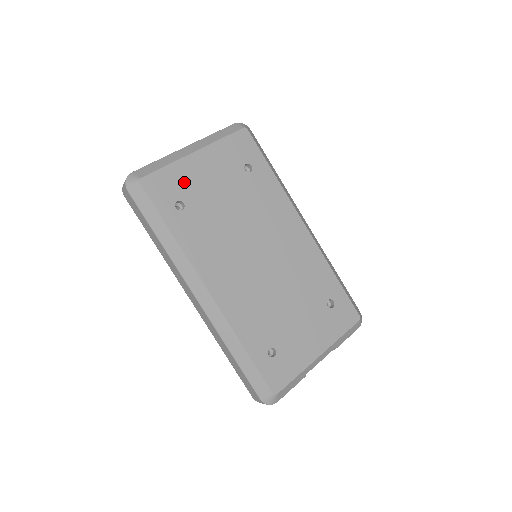
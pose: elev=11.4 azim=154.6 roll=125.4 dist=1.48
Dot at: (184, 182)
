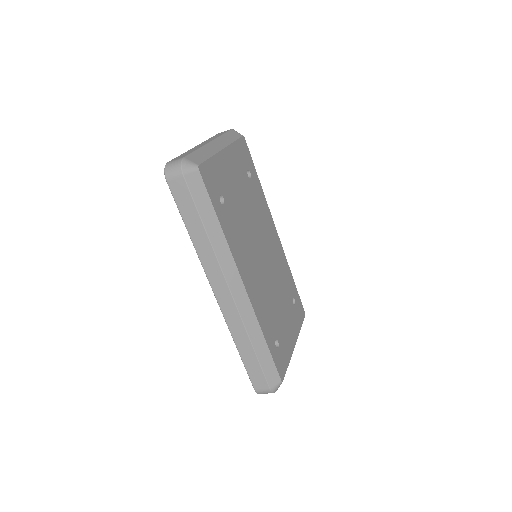
Dot at: (221, 177)
